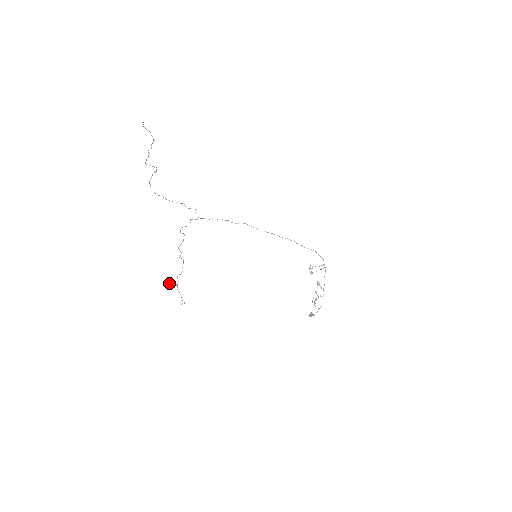
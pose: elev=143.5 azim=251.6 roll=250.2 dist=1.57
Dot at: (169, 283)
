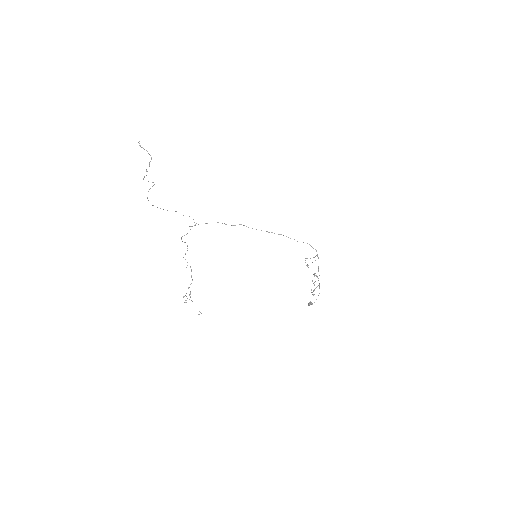
Dot at: (184, 296)
